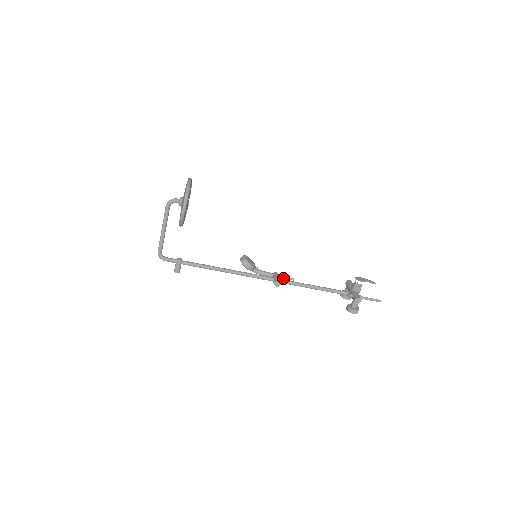
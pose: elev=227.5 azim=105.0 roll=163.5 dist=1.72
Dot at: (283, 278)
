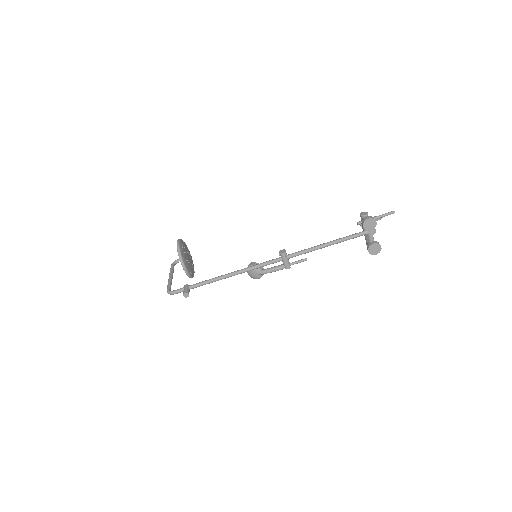
Dot at: (295, 262)
